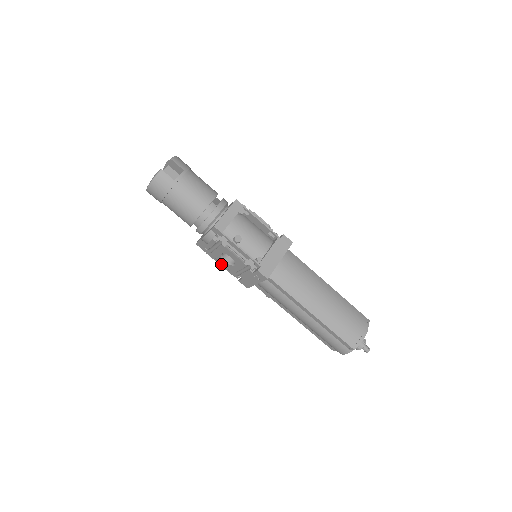
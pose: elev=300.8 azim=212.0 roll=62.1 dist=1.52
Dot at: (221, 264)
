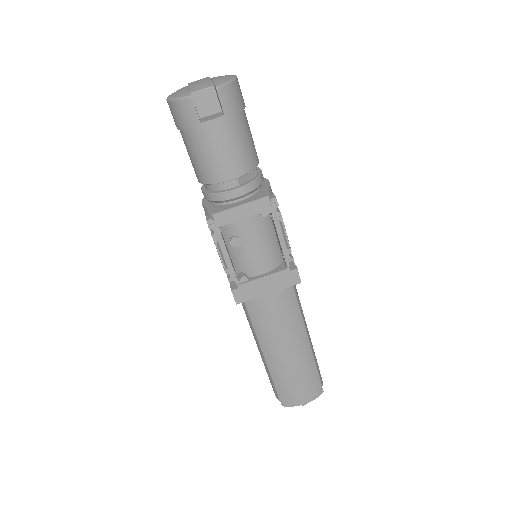
Dot at: occluded
